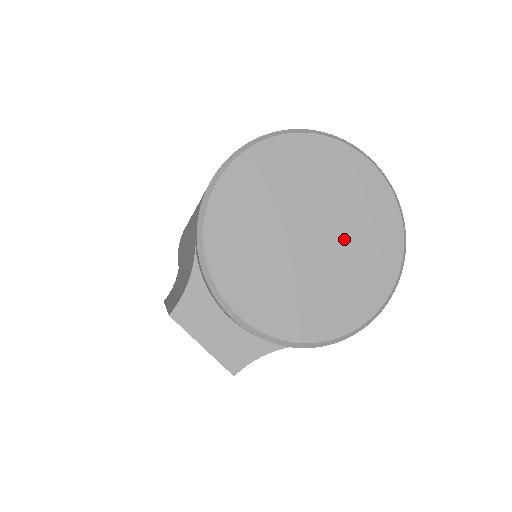
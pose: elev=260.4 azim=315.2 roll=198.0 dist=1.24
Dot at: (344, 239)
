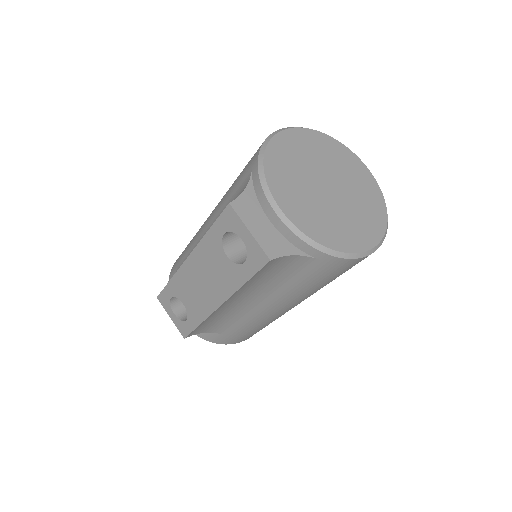
Dot at: (351, 197)
